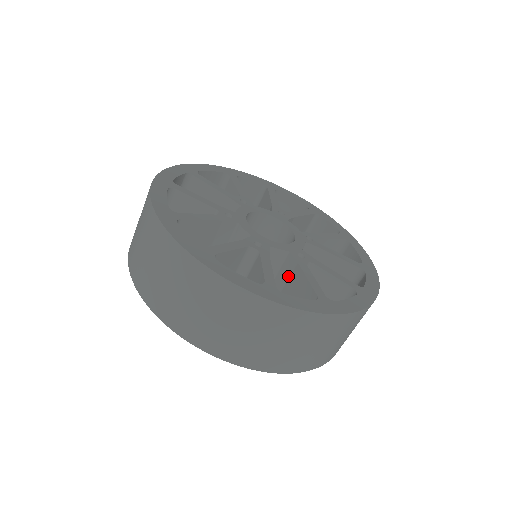
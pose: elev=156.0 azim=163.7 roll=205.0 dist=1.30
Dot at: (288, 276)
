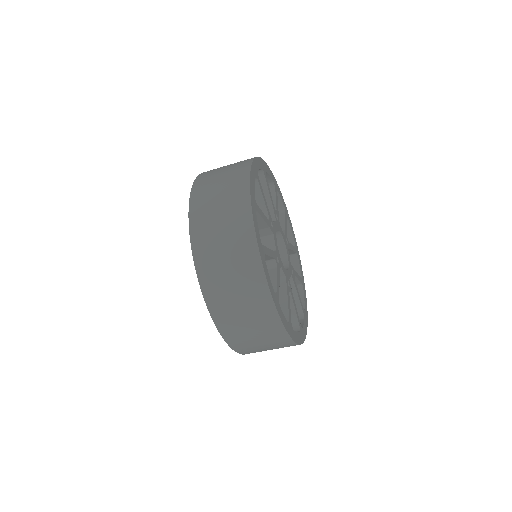
Dot at: occluded
